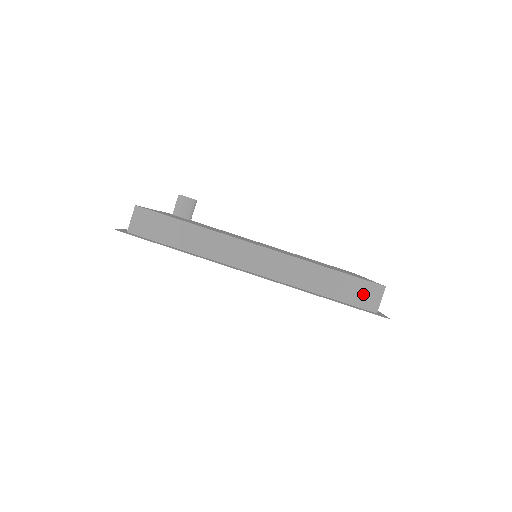
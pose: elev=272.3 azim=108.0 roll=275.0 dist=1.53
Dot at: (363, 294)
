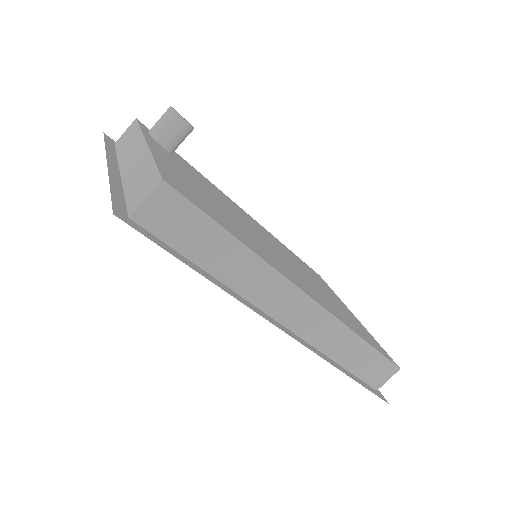
Dot at: (377, 371)
